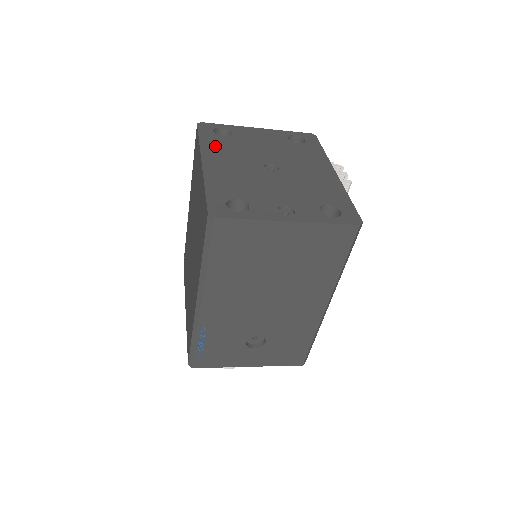
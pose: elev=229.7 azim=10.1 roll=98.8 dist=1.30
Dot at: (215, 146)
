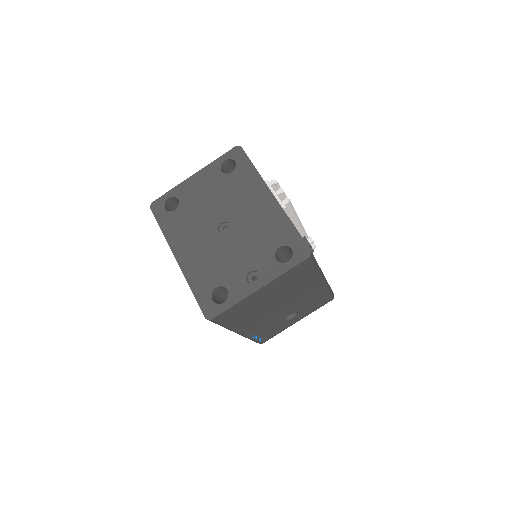
Dot at: (175, 230)
